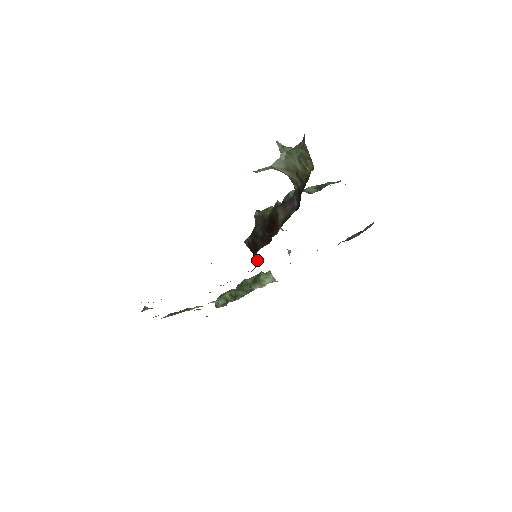
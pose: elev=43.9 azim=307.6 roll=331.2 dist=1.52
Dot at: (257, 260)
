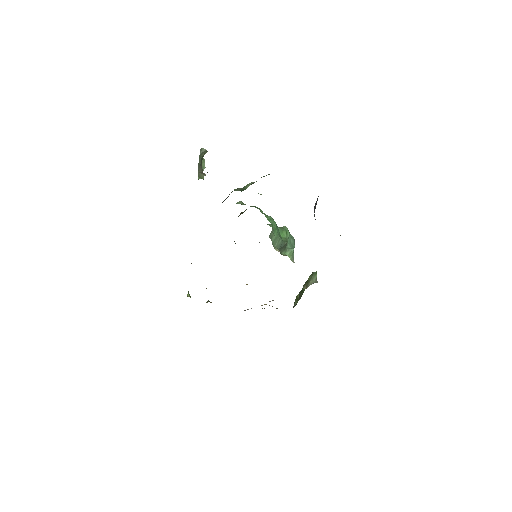
Dot at: occluded
